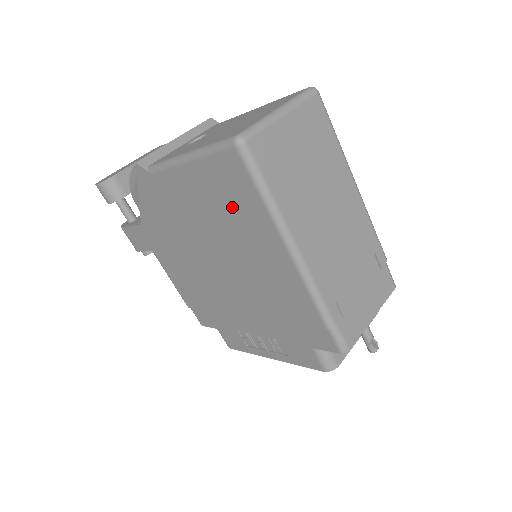
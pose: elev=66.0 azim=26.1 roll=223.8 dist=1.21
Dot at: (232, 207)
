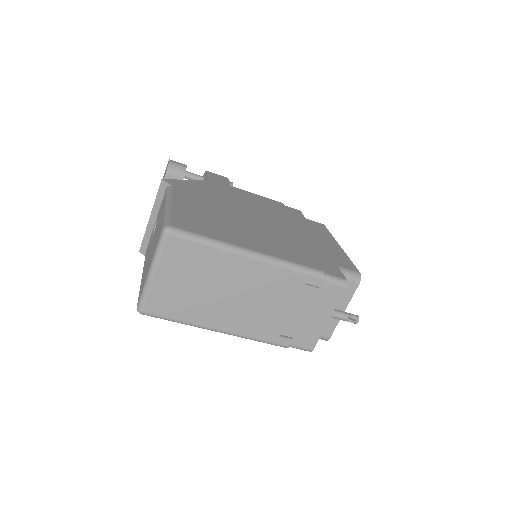
Dot at: occluded
